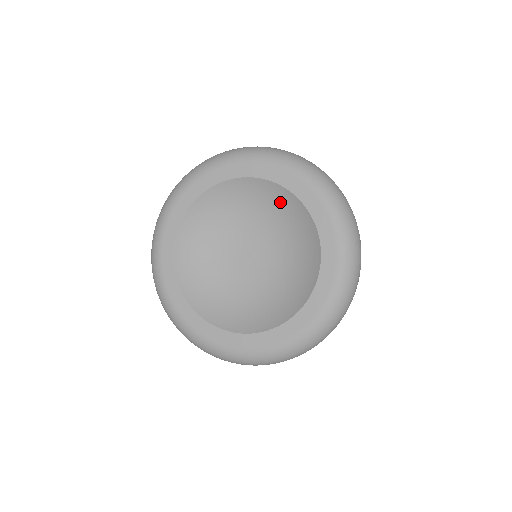
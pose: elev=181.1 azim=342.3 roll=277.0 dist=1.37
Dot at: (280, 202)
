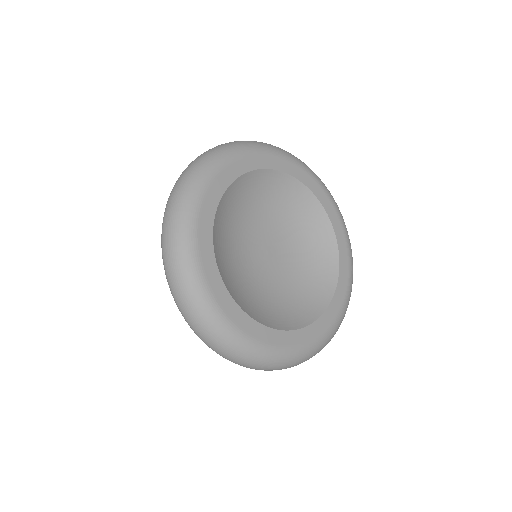
Dot at: (309, 214)
